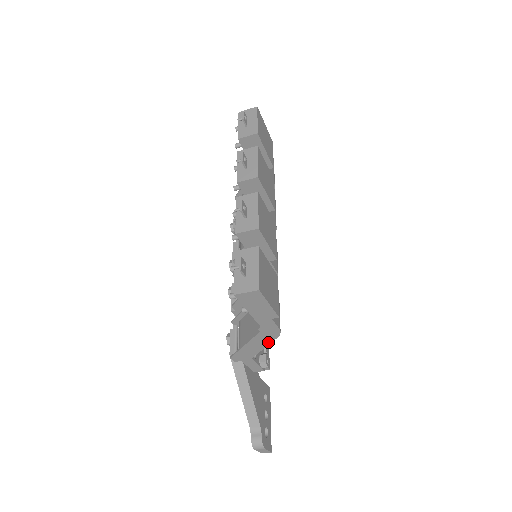
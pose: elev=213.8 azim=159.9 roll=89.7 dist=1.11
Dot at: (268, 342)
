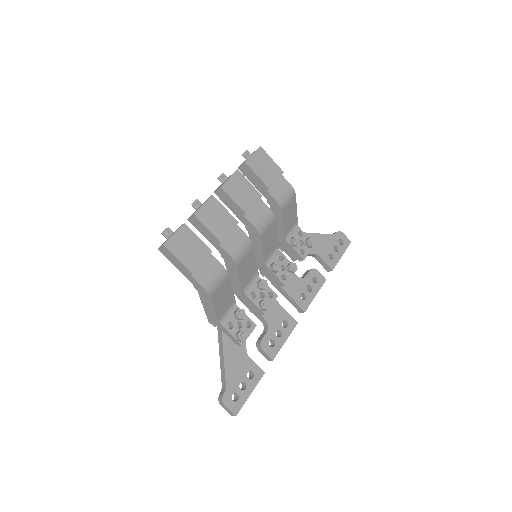
Dot at: (211, 304)
